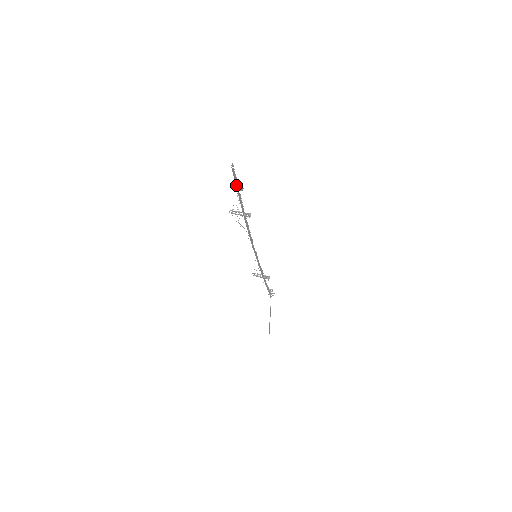
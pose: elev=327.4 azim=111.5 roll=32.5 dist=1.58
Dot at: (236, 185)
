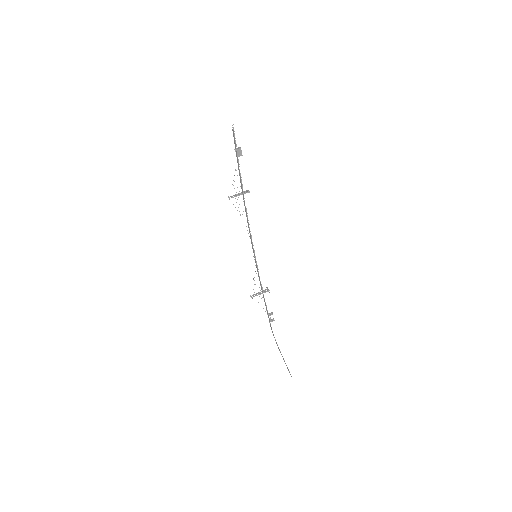
Dot at: (237, 150)
